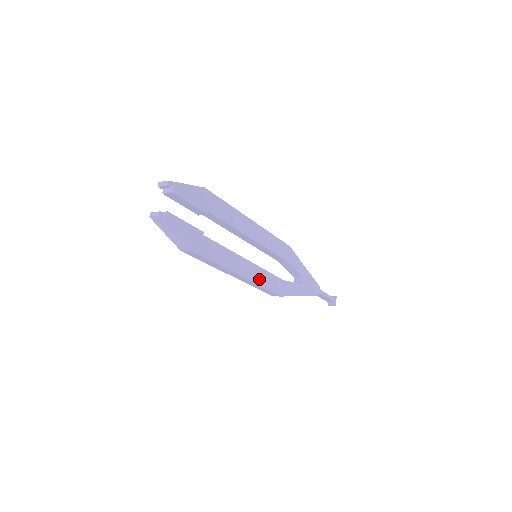
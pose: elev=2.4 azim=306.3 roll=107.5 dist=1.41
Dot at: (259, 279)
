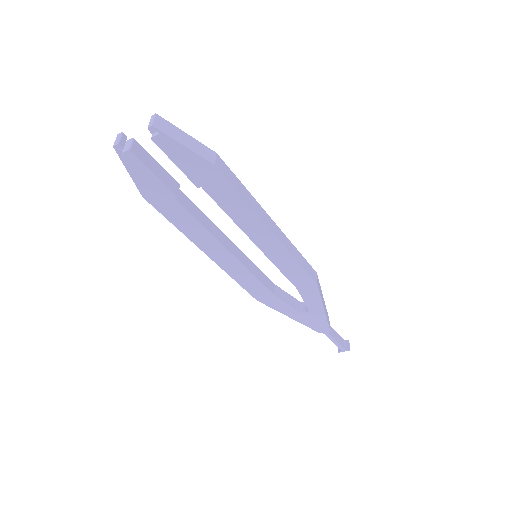
Dot at: (235, 272)
